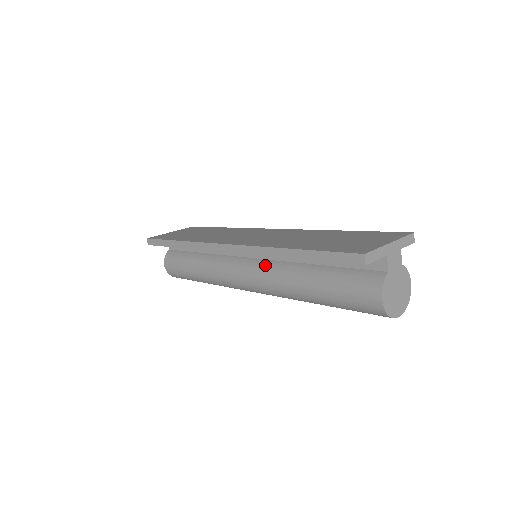
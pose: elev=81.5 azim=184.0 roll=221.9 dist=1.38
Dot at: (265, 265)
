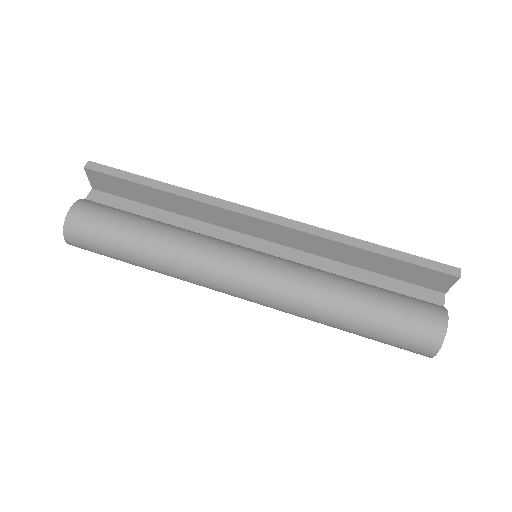
Dot at: (288, 260)
